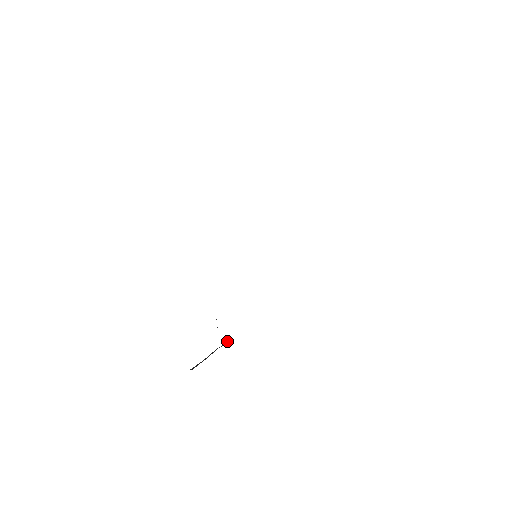
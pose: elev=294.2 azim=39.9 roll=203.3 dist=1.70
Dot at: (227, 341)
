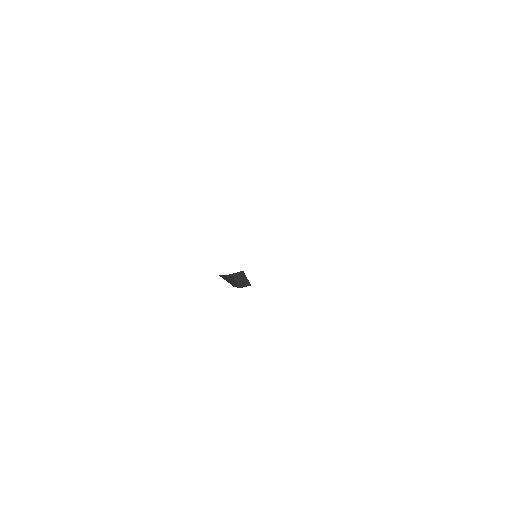
Dot at: (243, 272)
